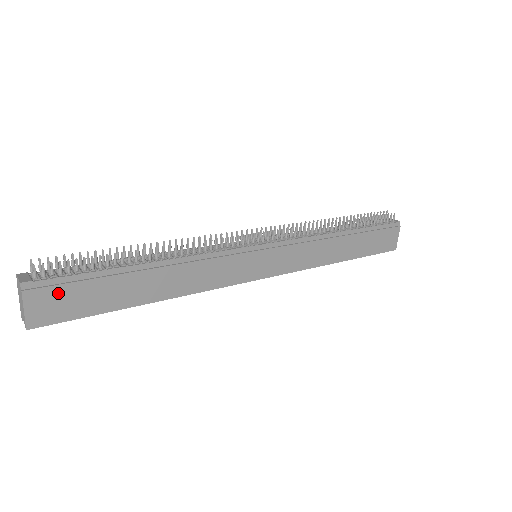
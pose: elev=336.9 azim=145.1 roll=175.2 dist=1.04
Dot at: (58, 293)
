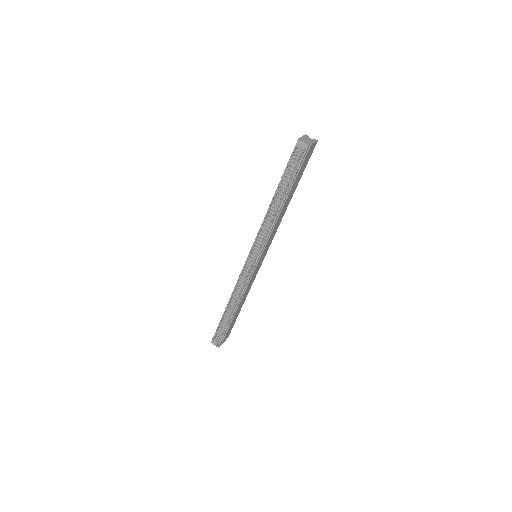
Dot at: (226, 336)
